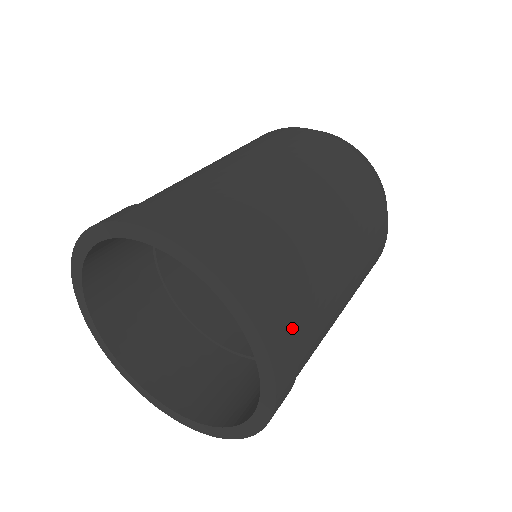
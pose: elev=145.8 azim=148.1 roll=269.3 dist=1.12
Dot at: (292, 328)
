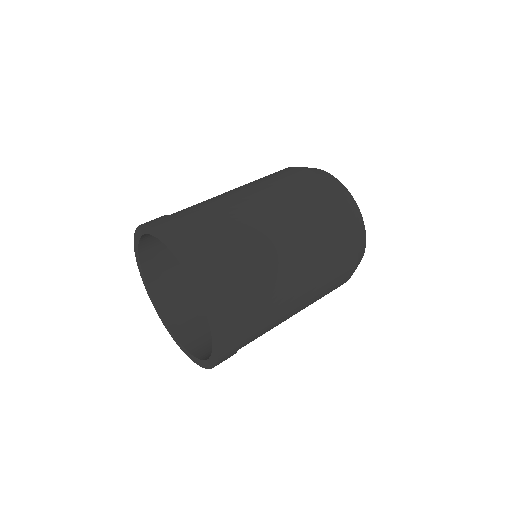
Dot at: (240, 332)
